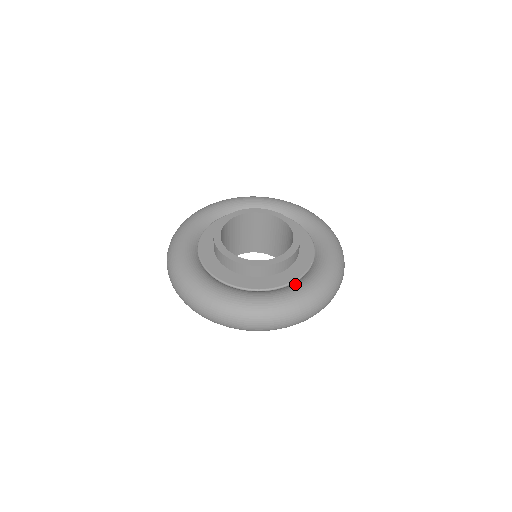
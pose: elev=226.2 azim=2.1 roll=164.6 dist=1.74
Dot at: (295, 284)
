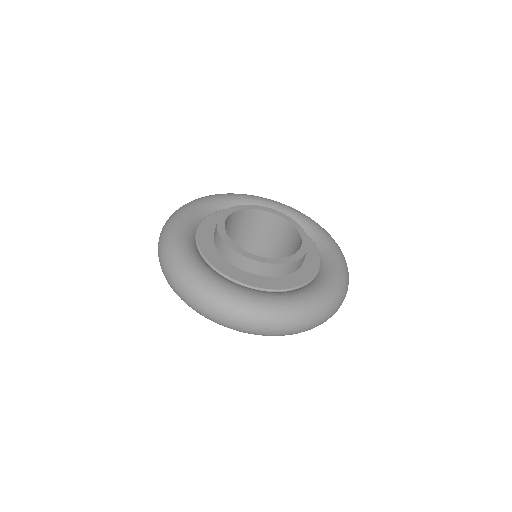
Dot at: (230, 281)
